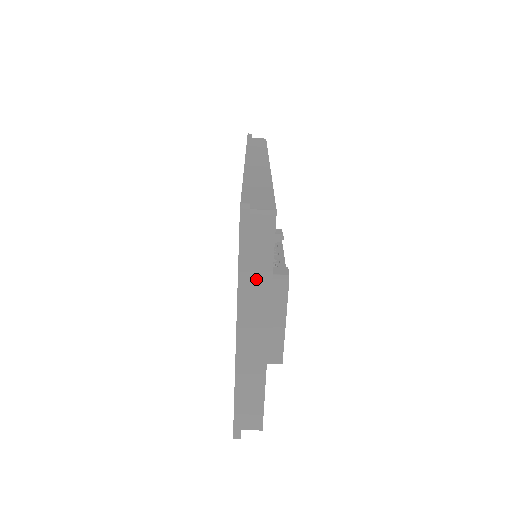
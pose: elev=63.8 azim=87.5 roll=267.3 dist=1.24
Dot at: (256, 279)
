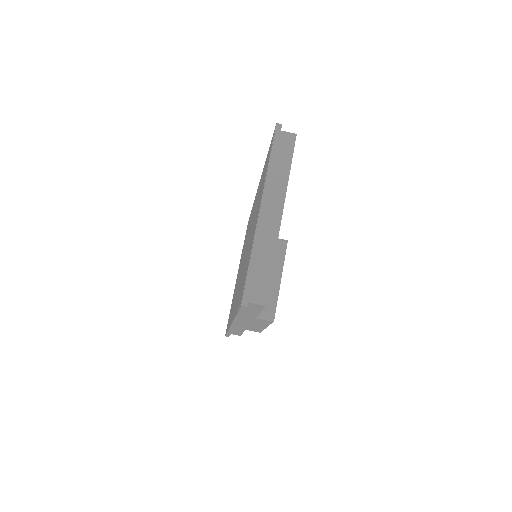
Dot at: (279, 172)
